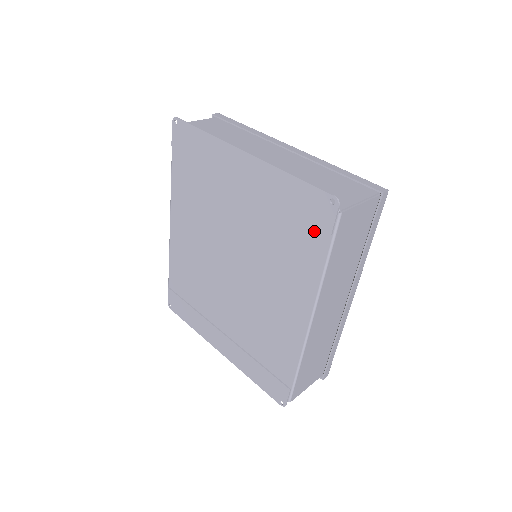
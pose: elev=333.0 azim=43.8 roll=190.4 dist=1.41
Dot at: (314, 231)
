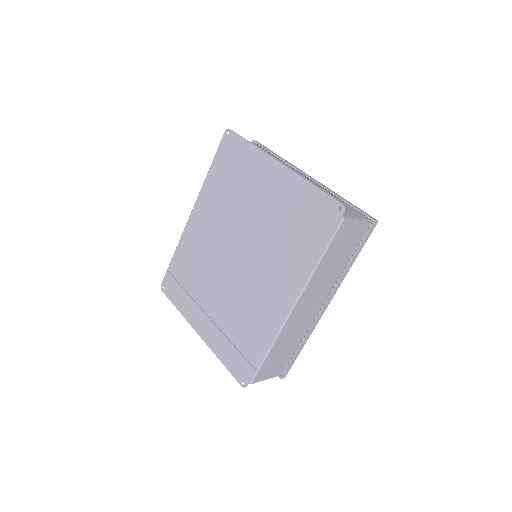
Dot at: (318, 230)
